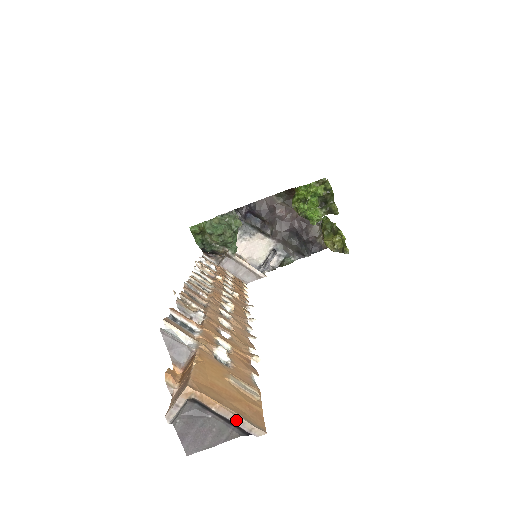
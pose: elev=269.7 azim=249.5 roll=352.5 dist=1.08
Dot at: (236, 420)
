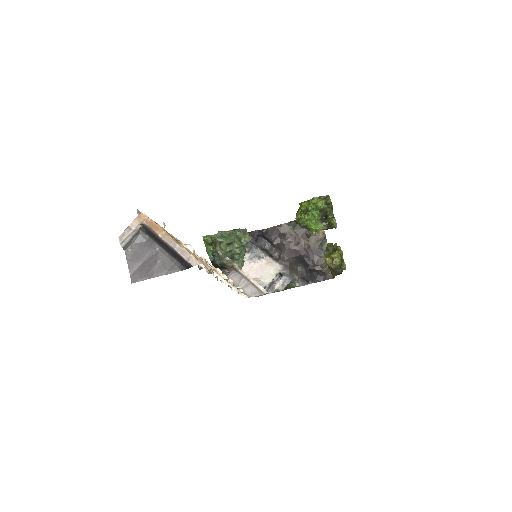
Dot at: (177, 248)
